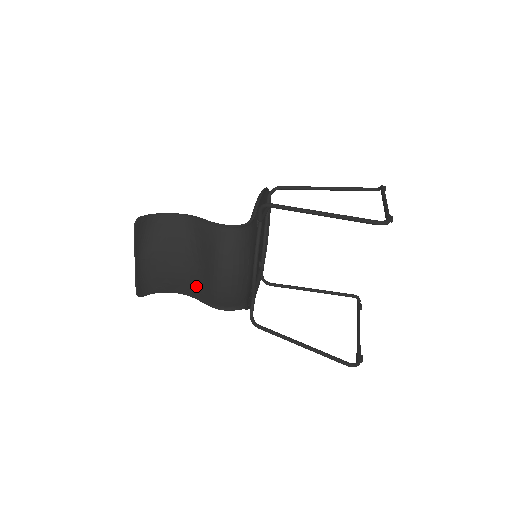
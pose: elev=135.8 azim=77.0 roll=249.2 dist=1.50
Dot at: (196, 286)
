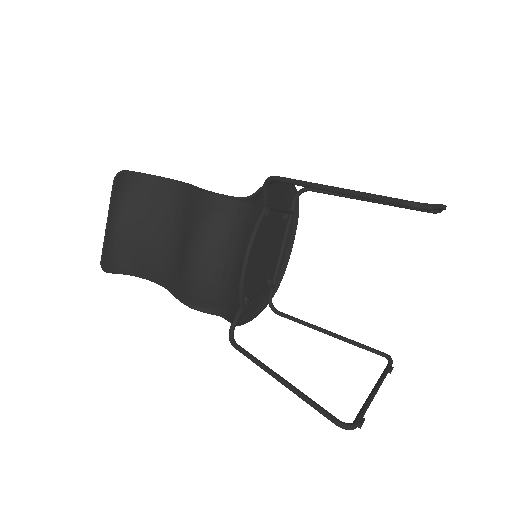
Dot at: (171, 273)
